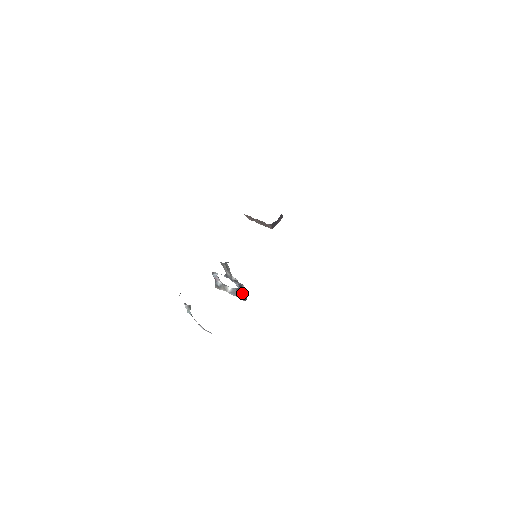
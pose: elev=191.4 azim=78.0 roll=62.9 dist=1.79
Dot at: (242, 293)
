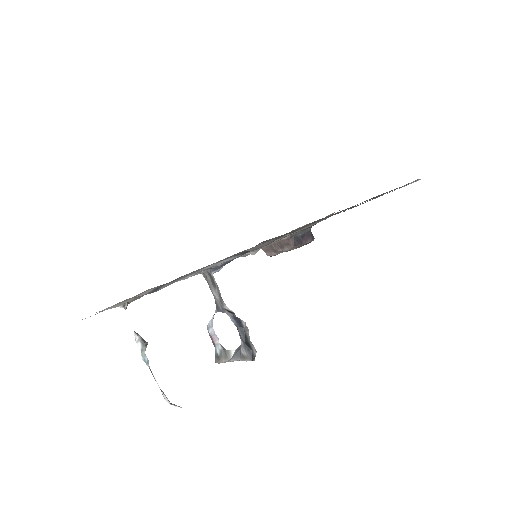
Dot at: (243, 338)
